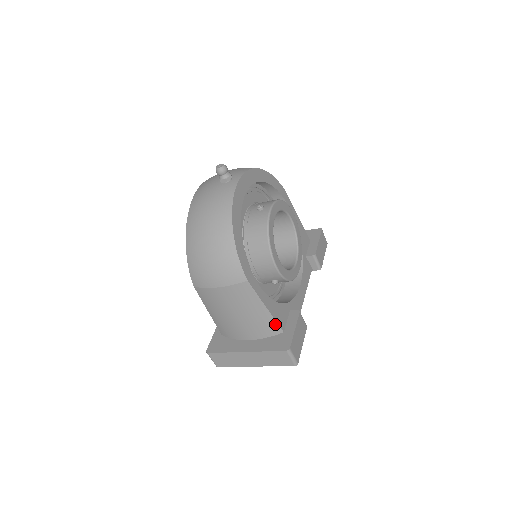
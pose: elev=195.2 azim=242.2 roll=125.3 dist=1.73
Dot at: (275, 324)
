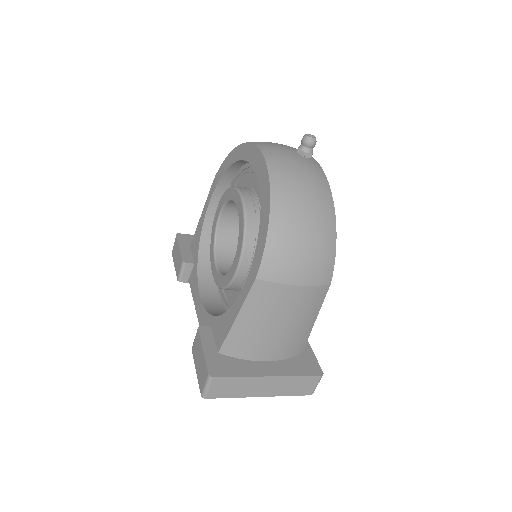
Dot at: (304, 342)
